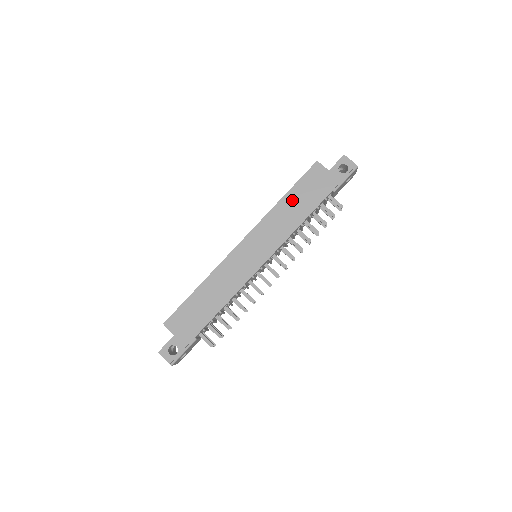
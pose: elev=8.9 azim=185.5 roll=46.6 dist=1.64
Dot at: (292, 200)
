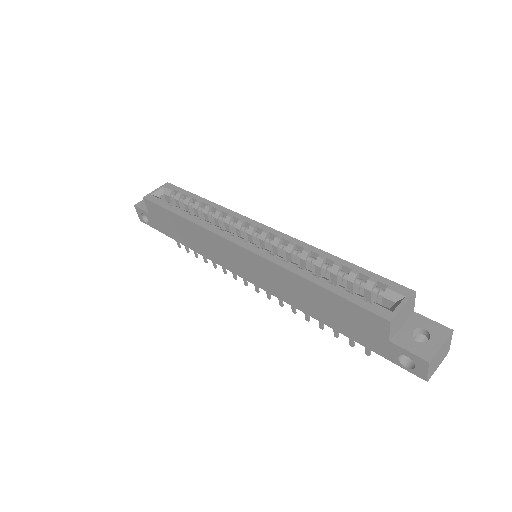
Dot at: (317, 296)
